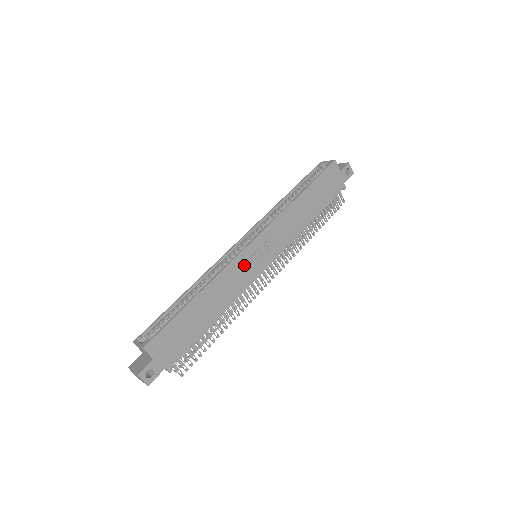
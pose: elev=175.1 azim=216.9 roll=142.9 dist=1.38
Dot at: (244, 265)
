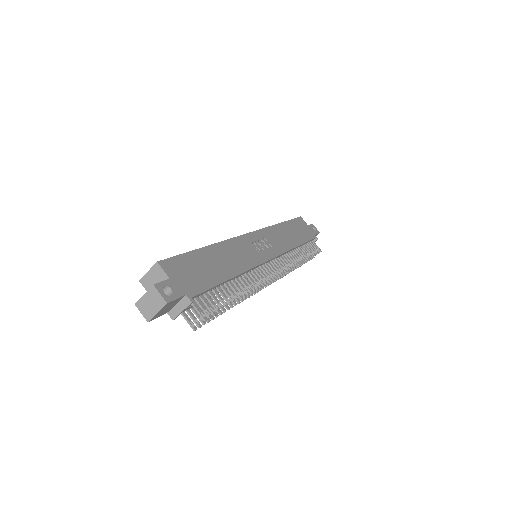
Dot at: (248, 246)
